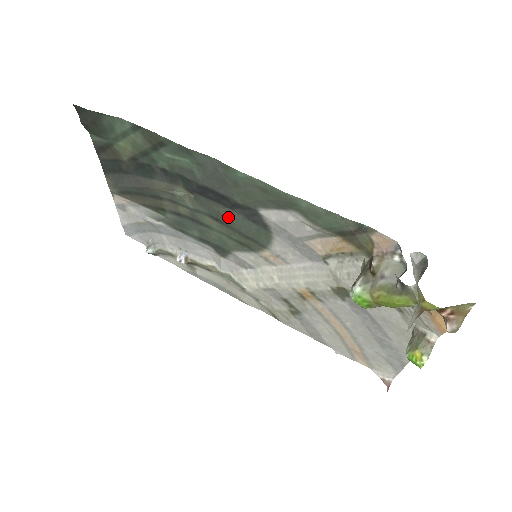
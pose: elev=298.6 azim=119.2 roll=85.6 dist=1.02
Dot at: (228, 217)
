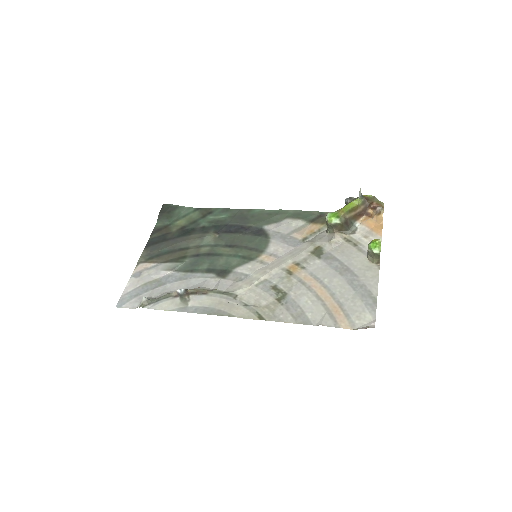
Dot at: (240, 240)
